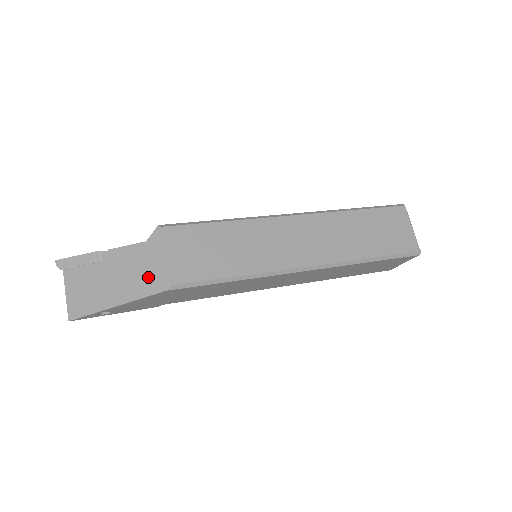
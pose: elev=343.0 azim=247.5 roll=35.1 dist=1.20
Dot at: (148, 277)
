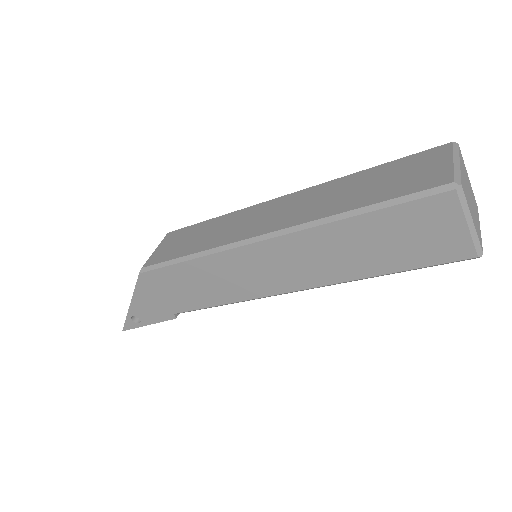
Dot at: occluded
